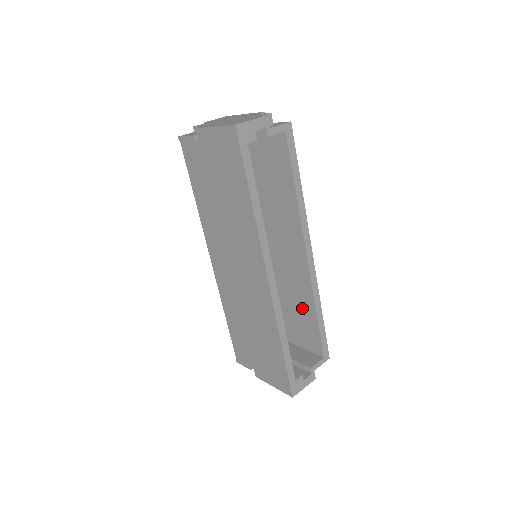
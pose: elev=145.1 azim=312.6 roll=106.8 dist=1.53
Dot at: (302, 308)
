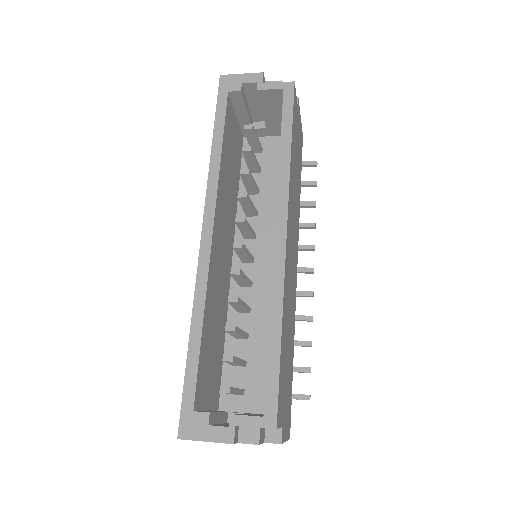
Dot at: occluded
